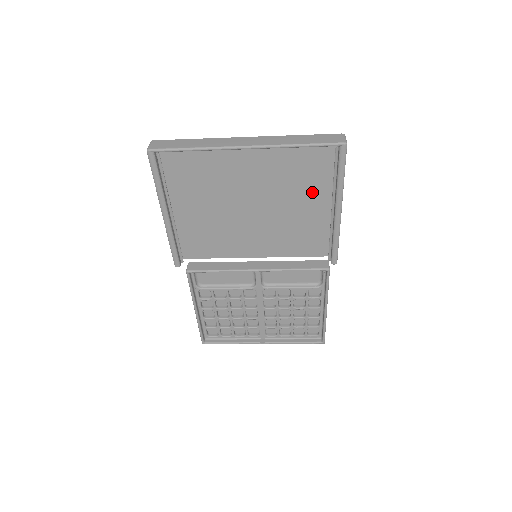
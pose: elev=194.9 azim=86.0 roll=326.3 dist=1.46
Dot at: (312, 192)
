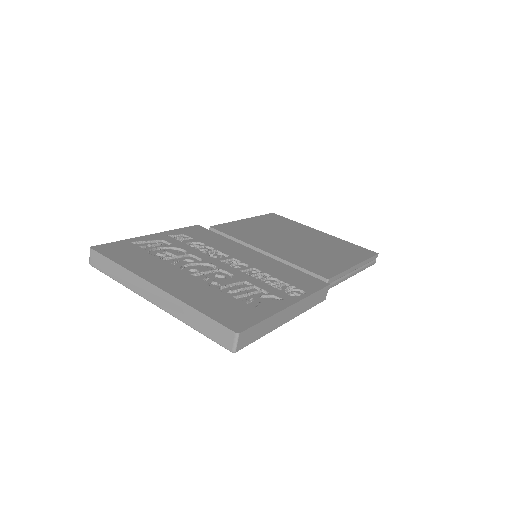
Dot at: (255, 299)
